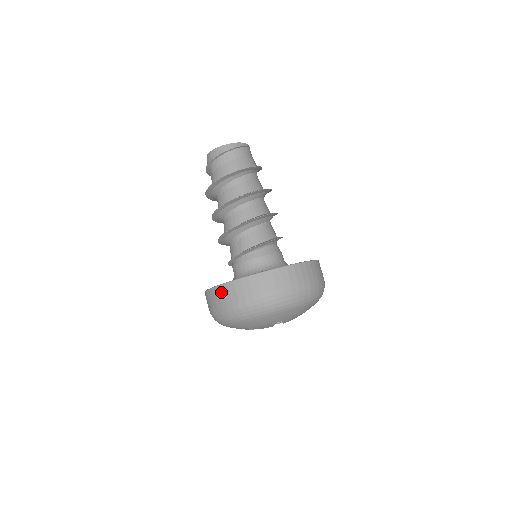
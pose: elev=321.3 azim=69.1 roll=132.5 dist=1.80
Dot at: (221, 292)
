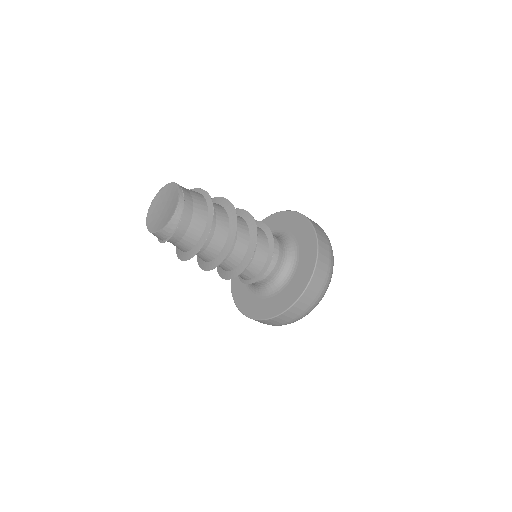
Dot at: (273, 321)
